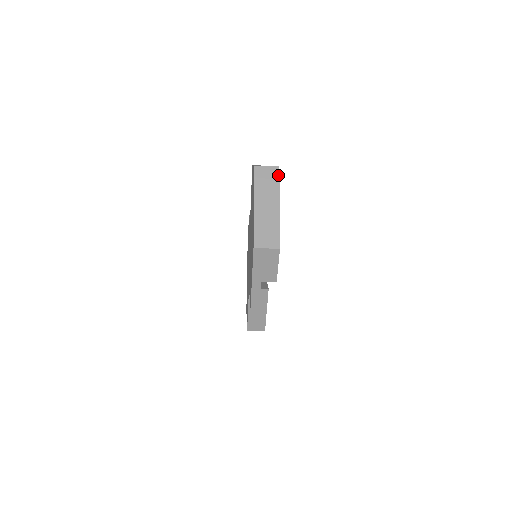
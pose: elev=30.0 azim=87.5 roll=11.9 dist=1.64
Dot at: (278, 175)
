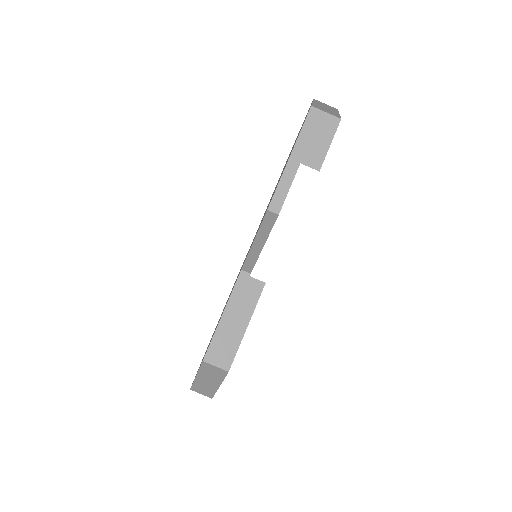
Dot at: (337, 109)
